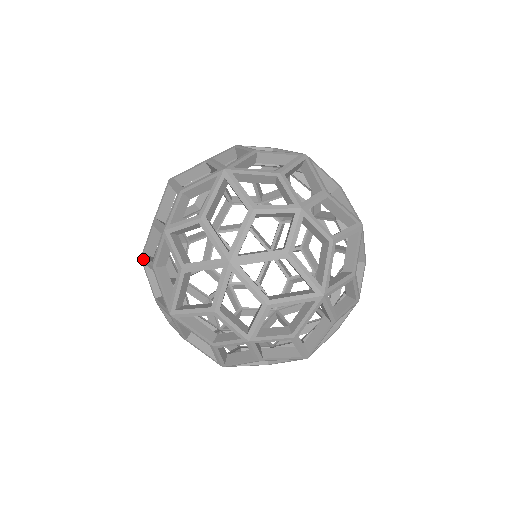
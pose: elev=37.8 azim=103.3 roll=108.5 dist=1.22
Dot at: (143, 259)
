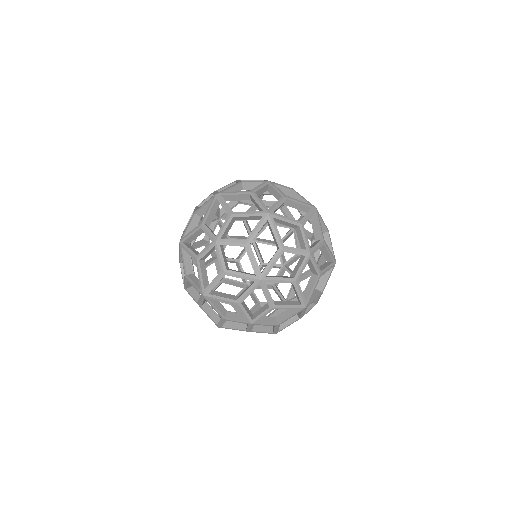
Dot at: (183, 245)
